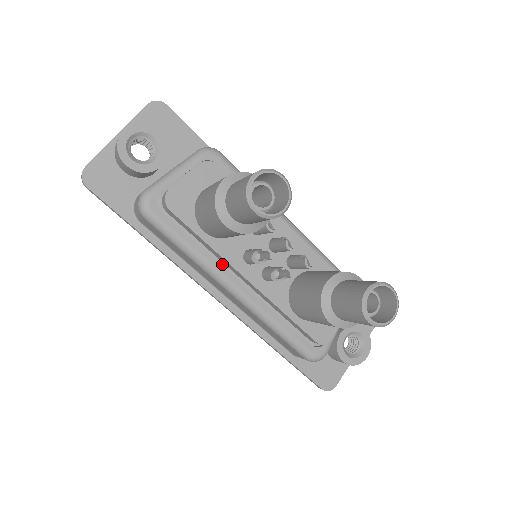
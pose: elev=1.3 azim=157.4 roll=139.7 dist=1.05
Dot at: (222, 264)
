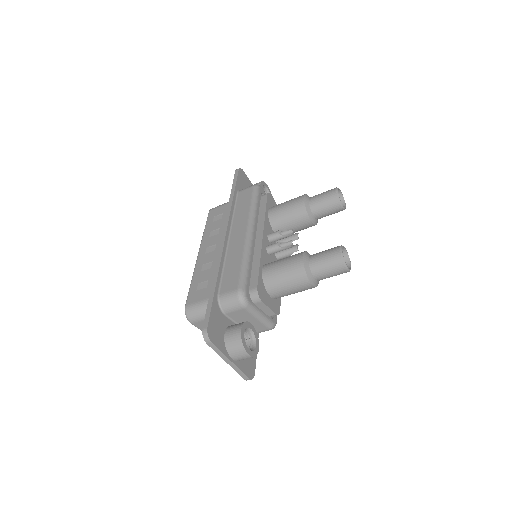
Dot at: (256, 226)
